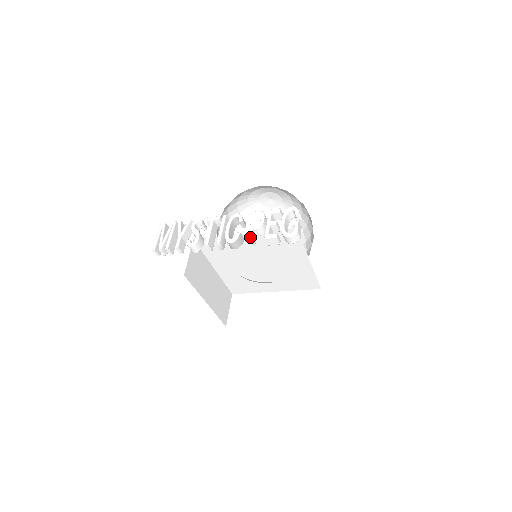
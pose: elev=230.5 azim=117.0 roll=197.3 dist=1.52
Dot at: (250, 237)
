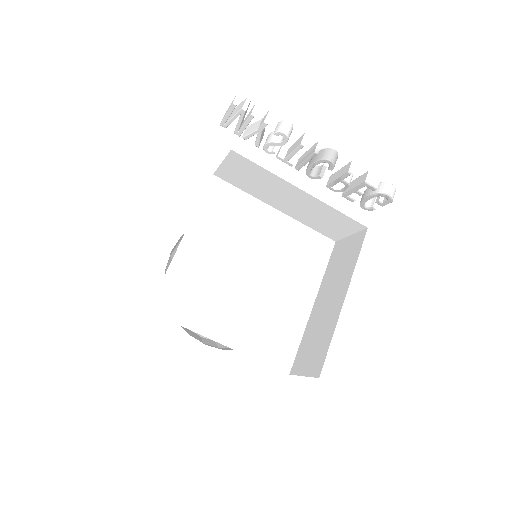
Dot at: (353, 163)
